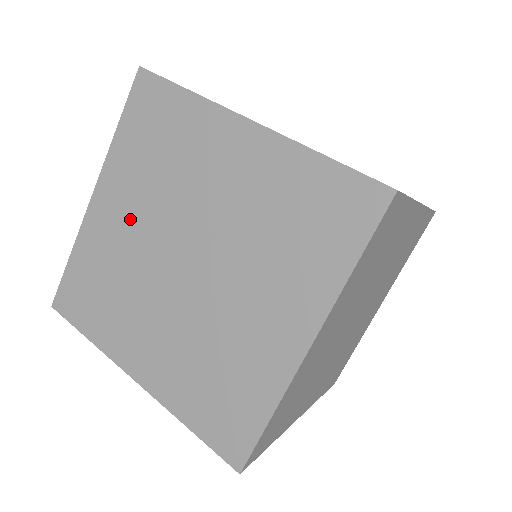
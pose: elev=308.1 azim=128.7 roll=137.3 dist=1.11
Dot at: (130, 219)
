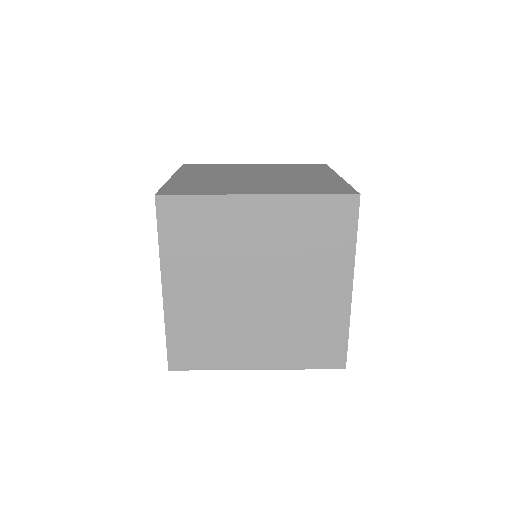
Dot at: (202, 288)
